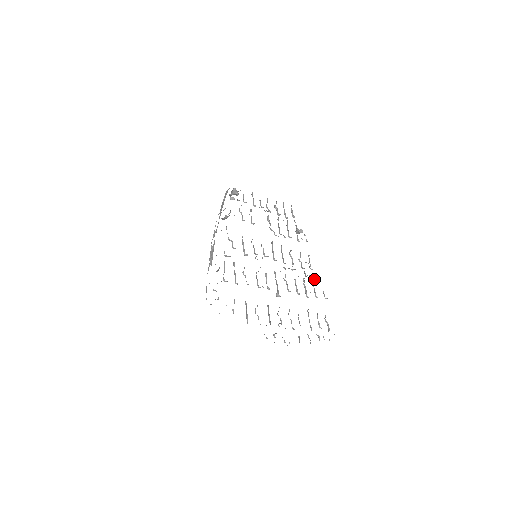
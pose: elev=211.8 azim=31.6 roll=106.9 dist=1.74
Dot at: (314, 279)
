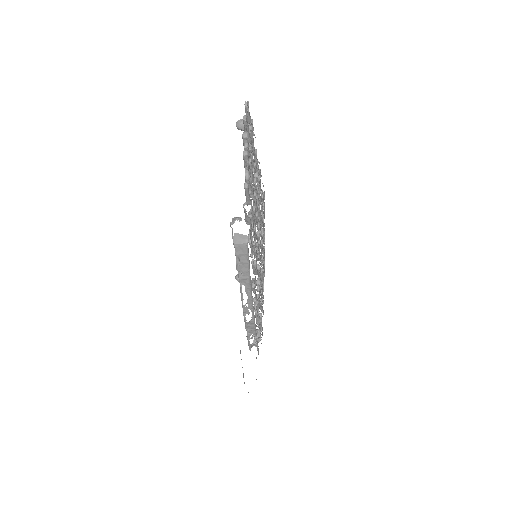
Dot at: occluded
